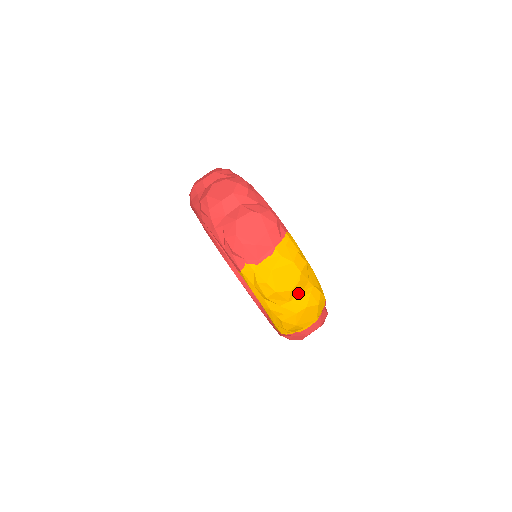
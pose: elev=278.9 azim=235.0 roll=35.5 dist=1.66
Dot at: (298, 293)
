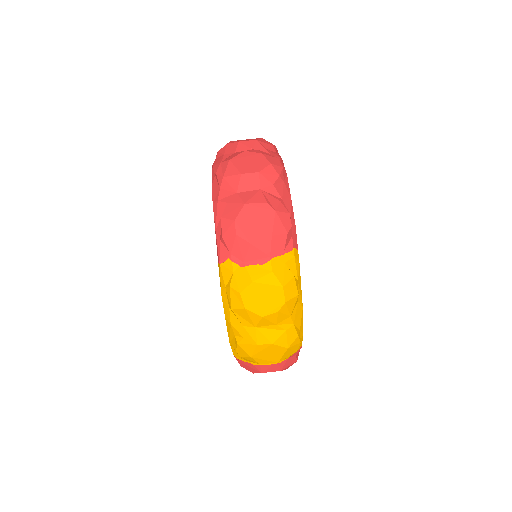
Dot at: (271, 323)
